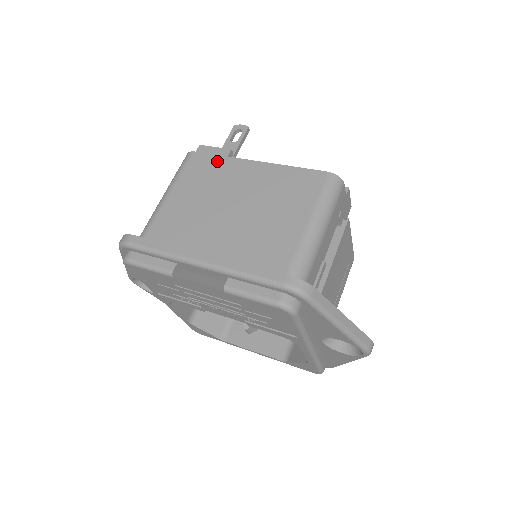
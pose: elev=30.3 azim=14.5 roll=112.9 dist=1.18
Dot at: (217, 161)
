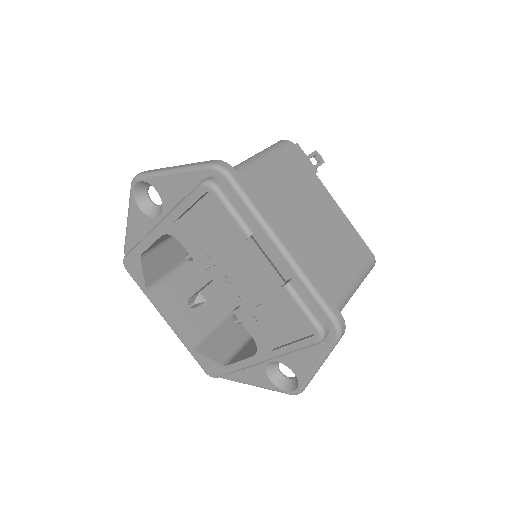
Dot at: (309, 172)
